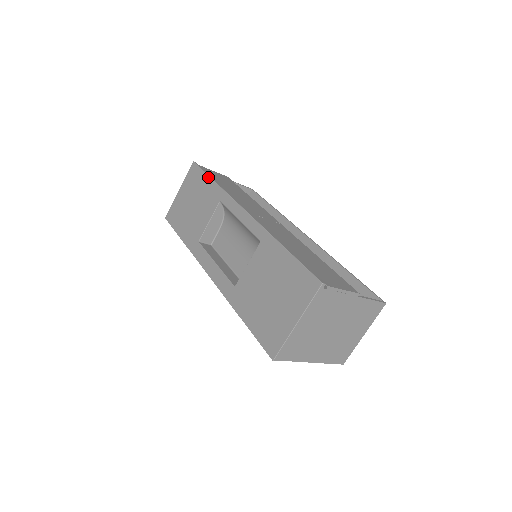
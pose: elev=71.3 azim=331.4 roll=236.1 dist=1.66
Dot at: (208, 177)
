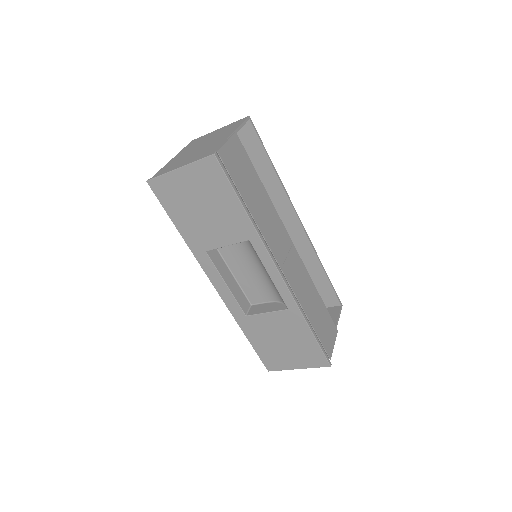
Dot at: (238, 201)
